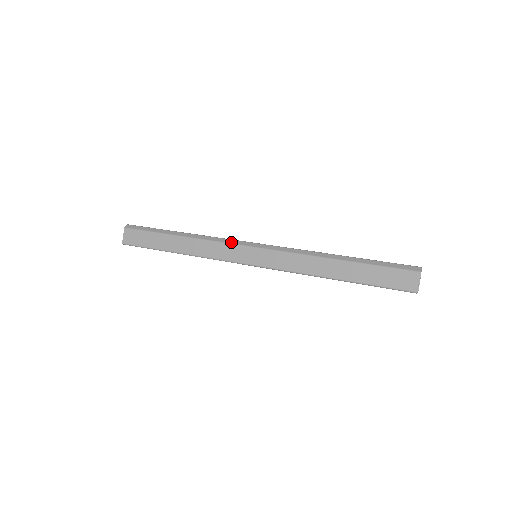
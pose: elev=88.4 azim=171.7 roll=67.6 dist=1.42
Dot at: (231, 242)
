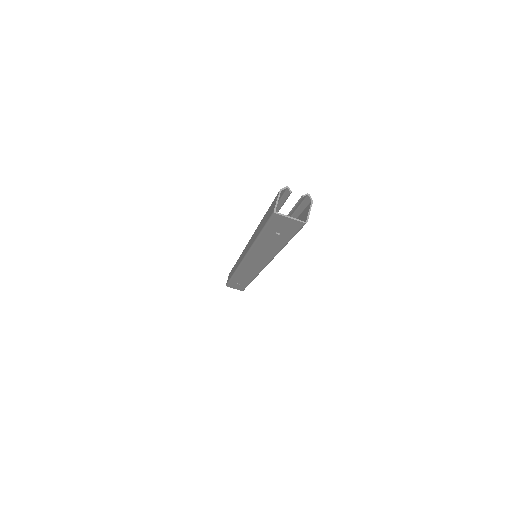
Dot at: occluded
